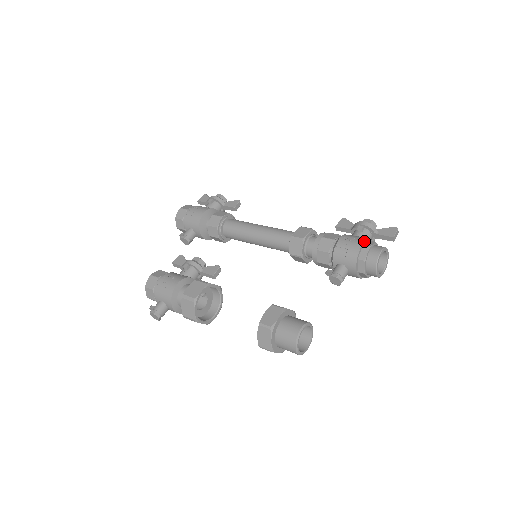
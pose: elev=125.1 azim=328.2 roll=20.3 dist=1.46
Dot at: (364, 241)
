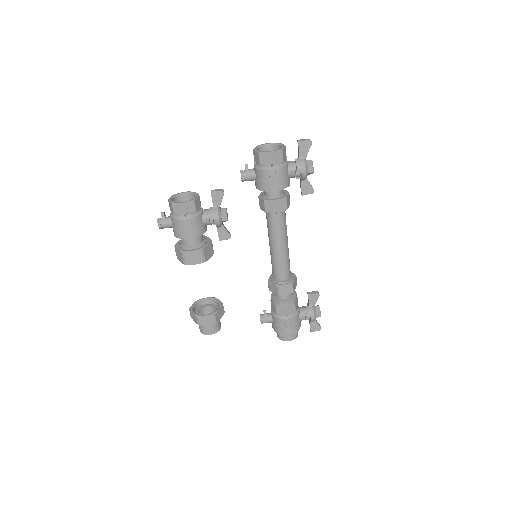
Dot at: (292, 333)
